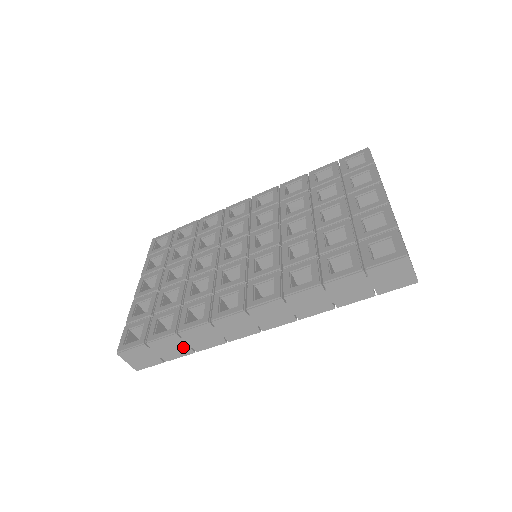
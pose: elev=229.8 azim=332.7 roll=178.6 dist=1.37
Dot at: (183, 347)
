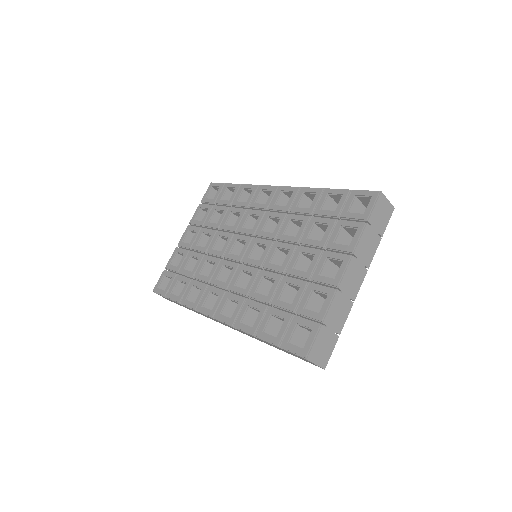
Dot at: (188, 308)
